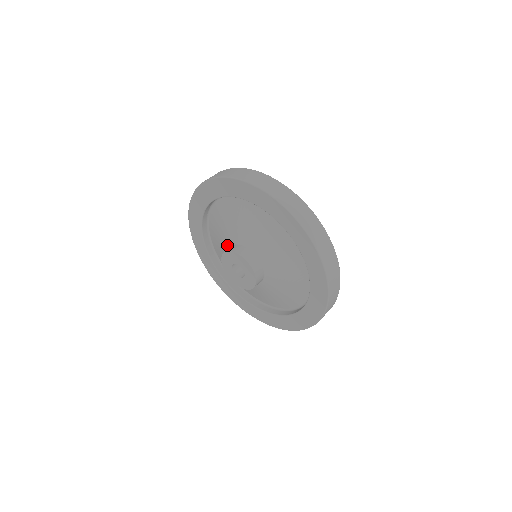
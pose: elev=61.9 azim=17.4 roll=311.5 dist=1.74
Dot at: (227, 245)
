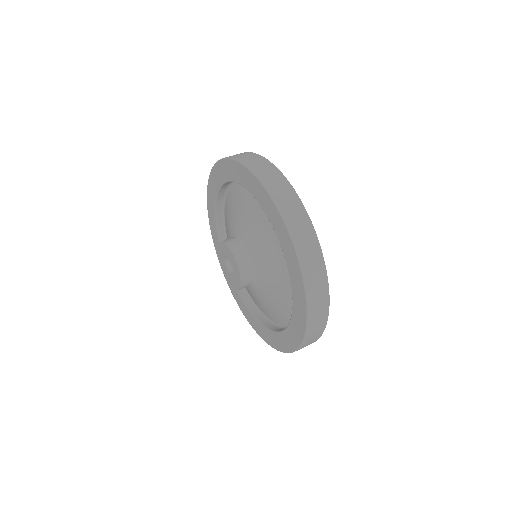
Dot at: (240, 231)
